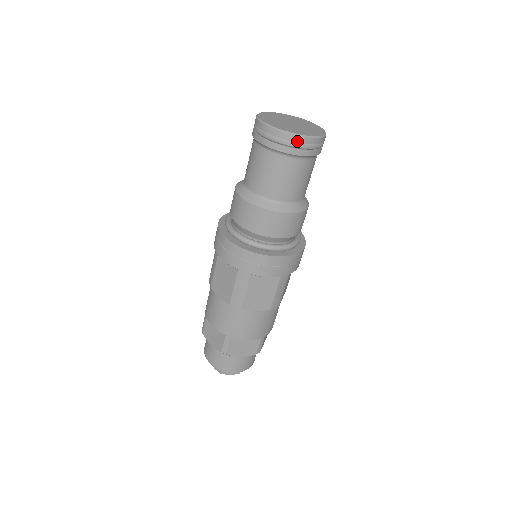
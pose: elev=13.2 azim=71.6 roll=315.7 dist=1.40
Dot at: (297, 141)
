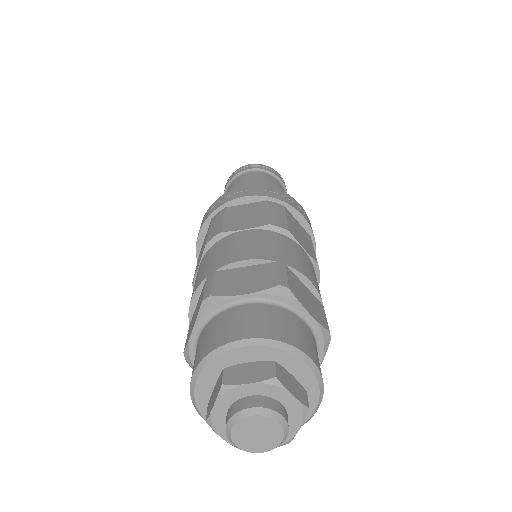
Dot at: (246, 167)
